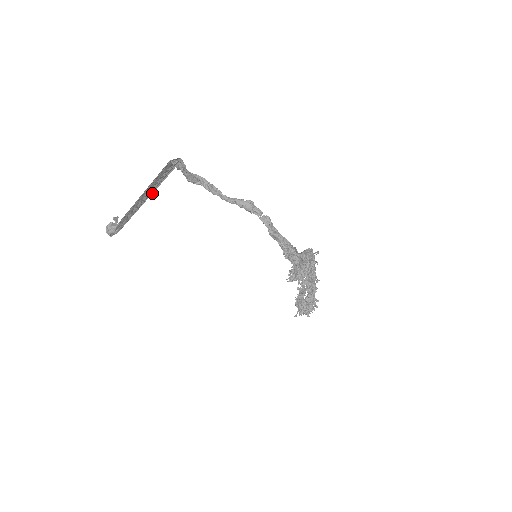
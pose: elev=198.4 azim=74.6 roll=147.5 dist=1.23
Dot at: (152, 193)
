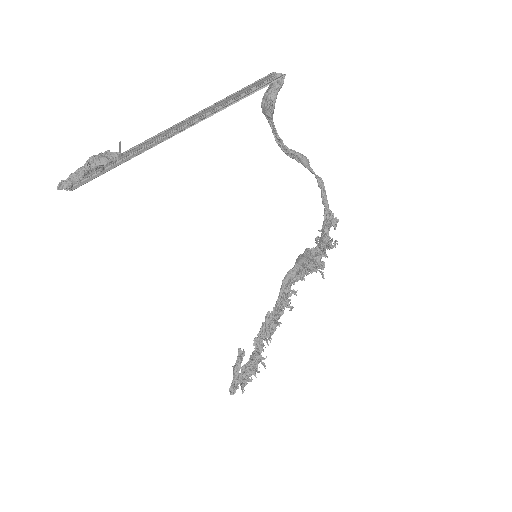
Dot at: (207, 117)
